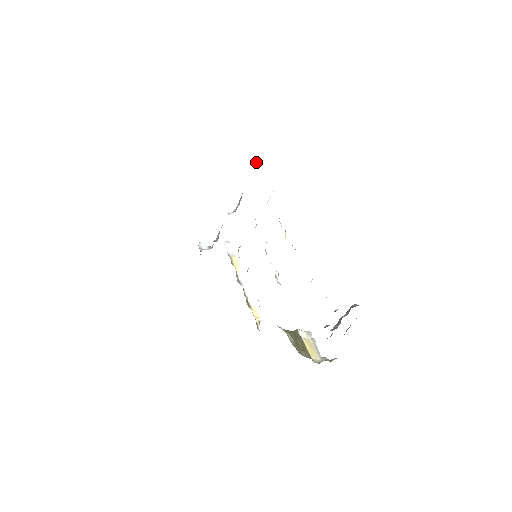
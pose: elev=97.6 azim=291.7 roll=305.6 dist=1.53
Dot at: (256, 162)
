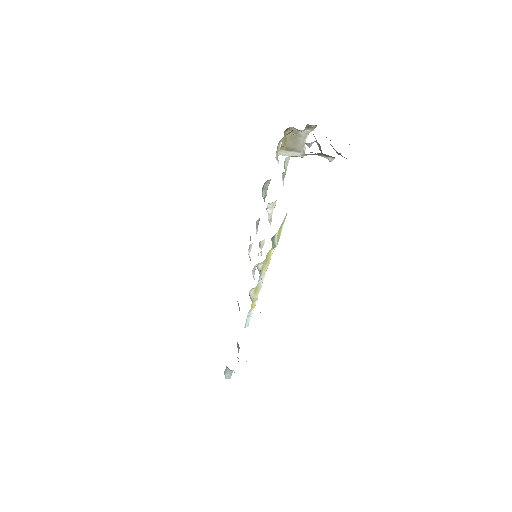
Dot at: occluded
